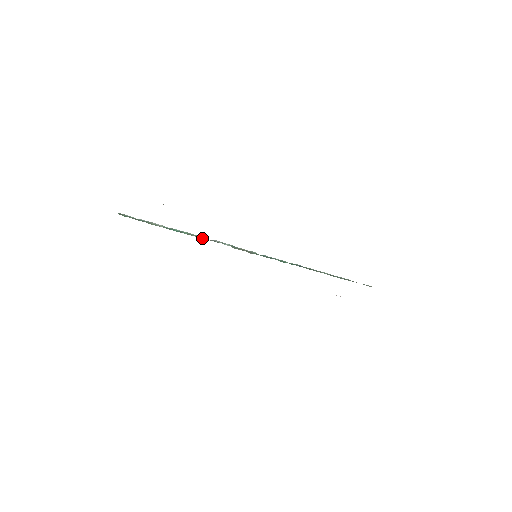
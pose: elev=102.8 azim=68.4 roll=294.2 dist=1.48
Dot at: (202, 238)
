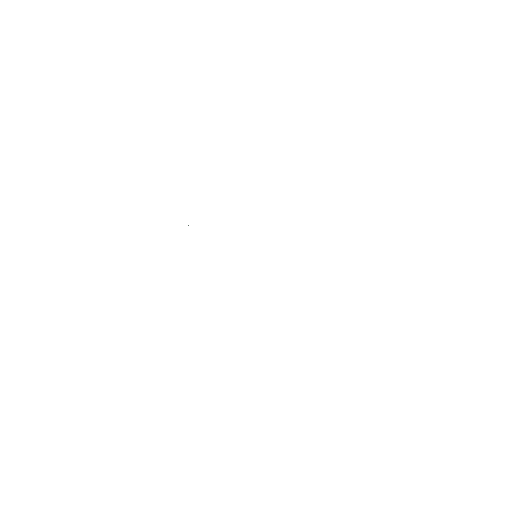
Dot at: occluded
